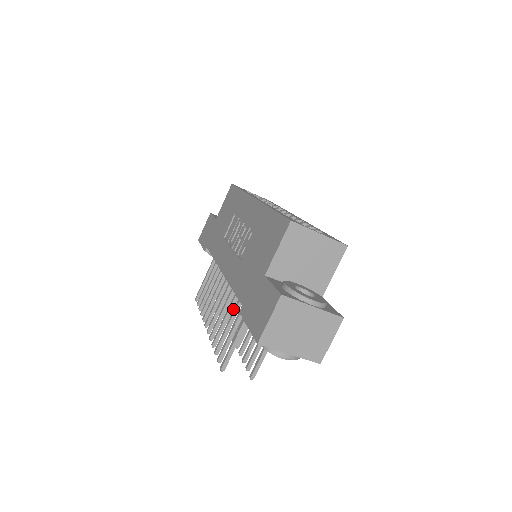
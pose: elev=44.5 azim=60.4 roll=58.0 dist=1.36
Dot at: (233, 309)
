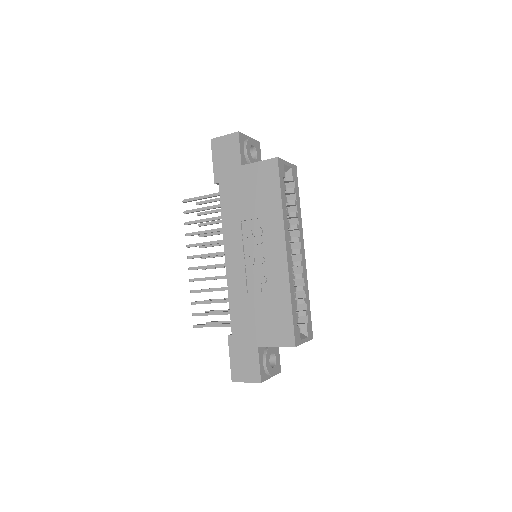
Dot at: (212, 235)
